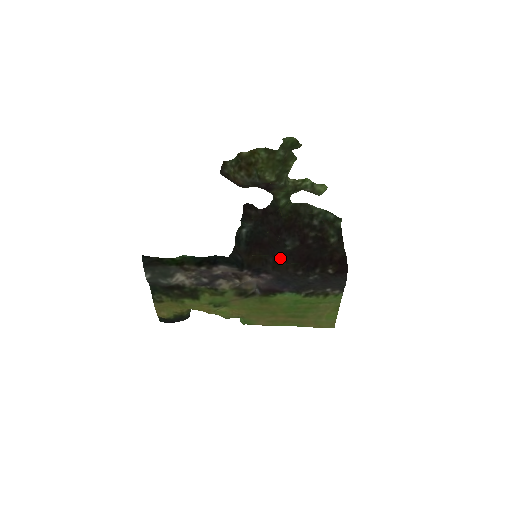
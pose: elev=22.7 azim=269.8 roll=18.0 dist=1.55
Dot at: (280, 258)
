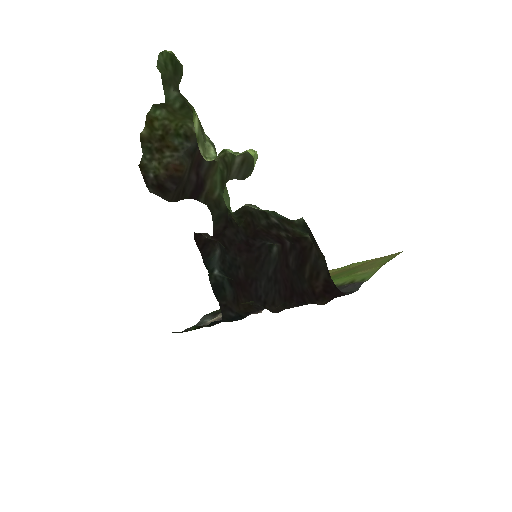
Dot at: (266, 300)
